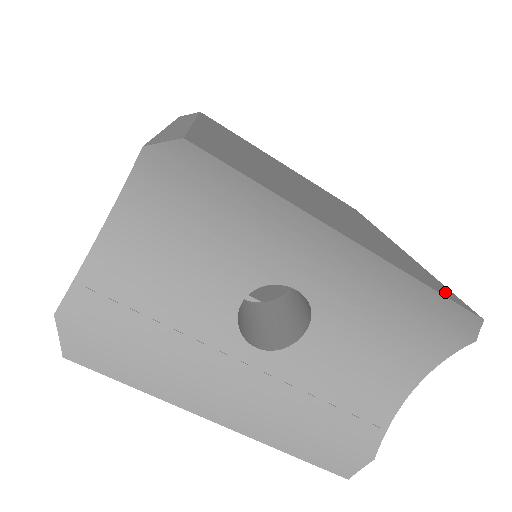
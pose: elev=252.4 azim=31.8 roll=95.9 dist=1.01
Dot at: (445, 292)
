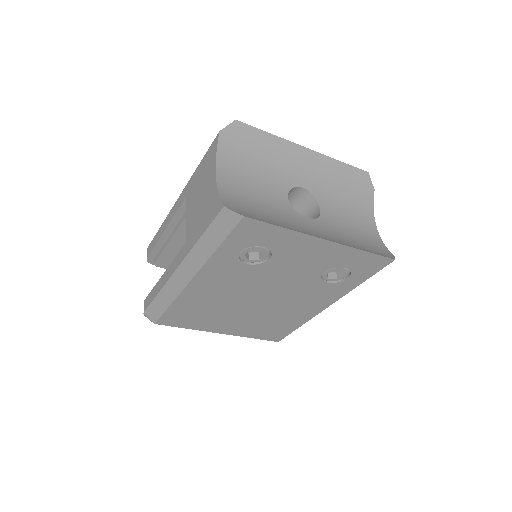
Dot at: occluded
